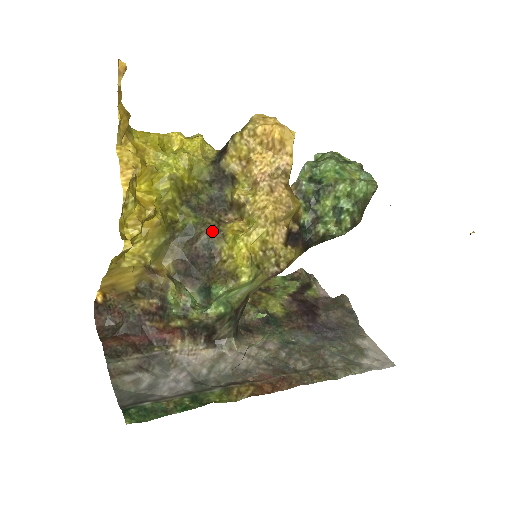
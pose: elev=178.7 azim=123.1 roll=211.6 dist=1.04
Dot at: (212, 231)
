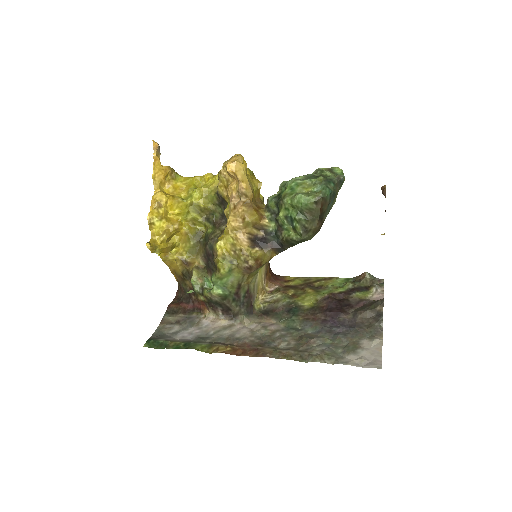
Dot at: (214, 237)
